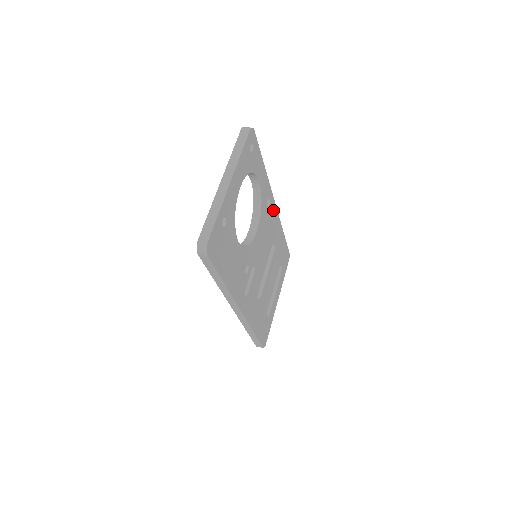
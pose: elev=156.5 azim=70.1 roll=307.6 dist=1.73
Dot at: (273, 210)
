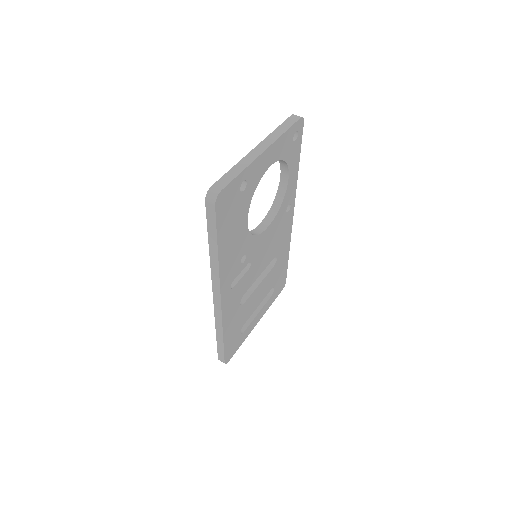
Dot at: (289, 221)
